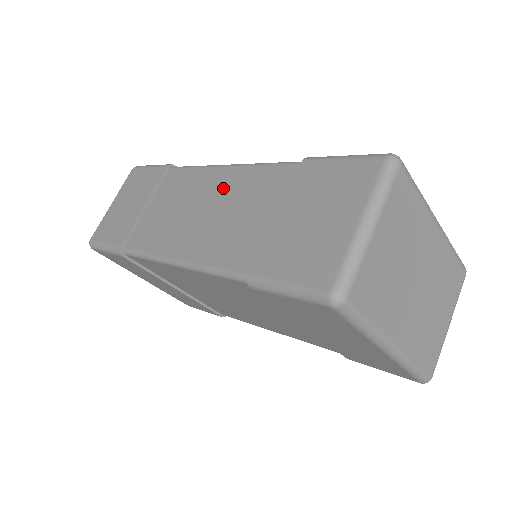
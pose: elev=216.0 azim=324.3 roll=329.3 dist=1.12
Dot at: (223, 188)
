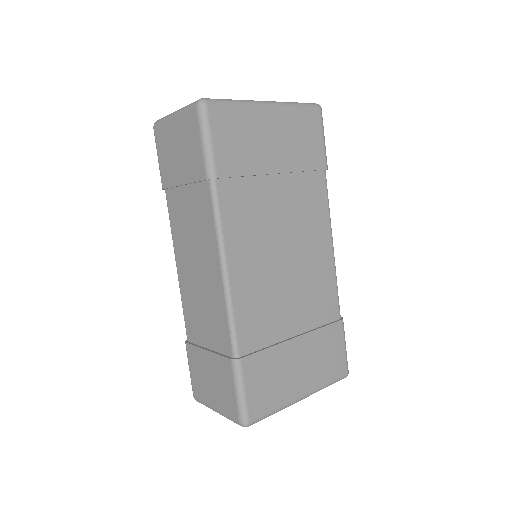
Dot at: (210, 282)
